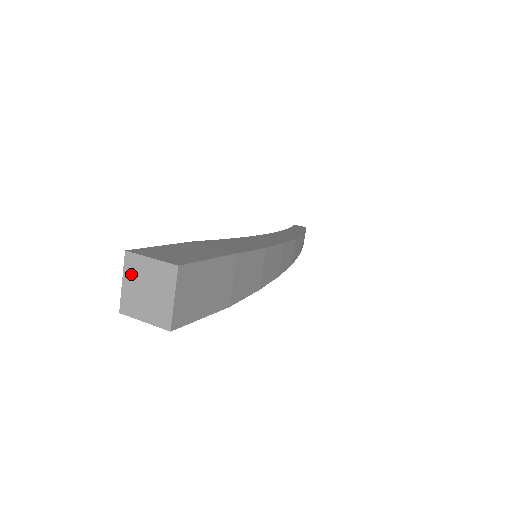
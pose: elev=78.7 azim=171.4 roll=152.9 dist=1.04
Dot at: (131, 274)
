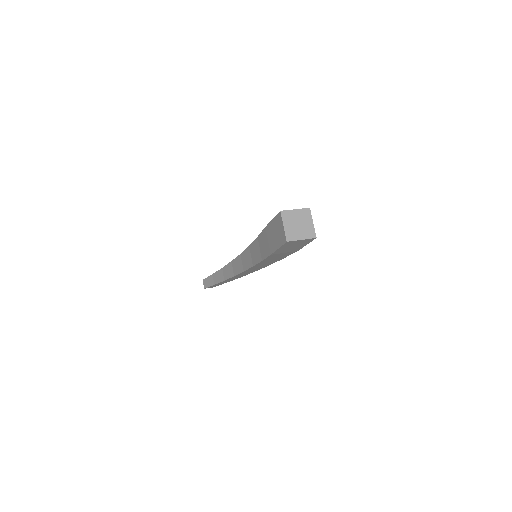
Dot at: (287, 220)
